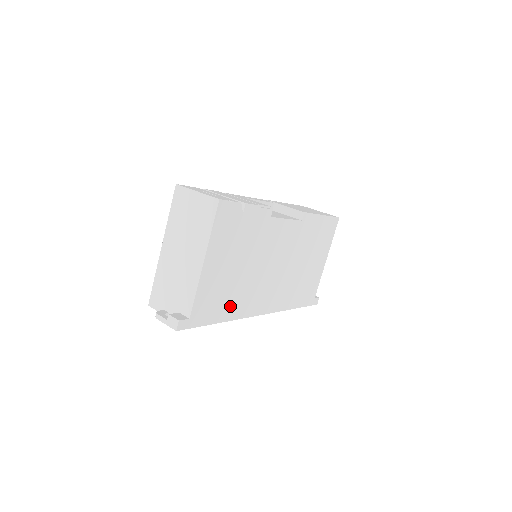
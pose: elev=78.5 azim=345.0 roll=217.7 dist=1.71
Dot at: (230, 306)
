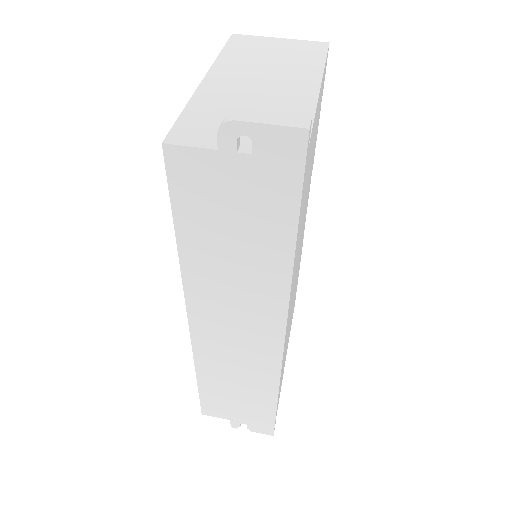
Dot at: occluded
